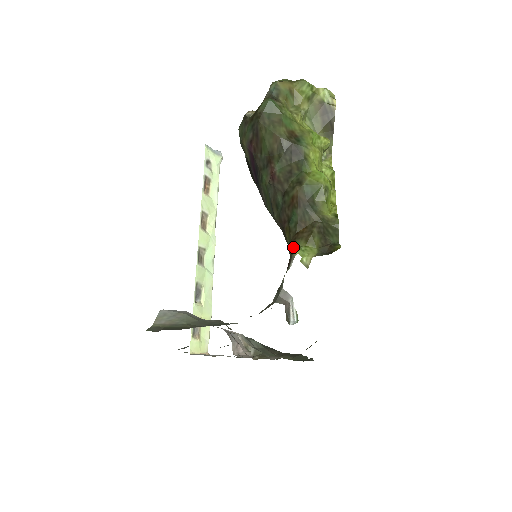
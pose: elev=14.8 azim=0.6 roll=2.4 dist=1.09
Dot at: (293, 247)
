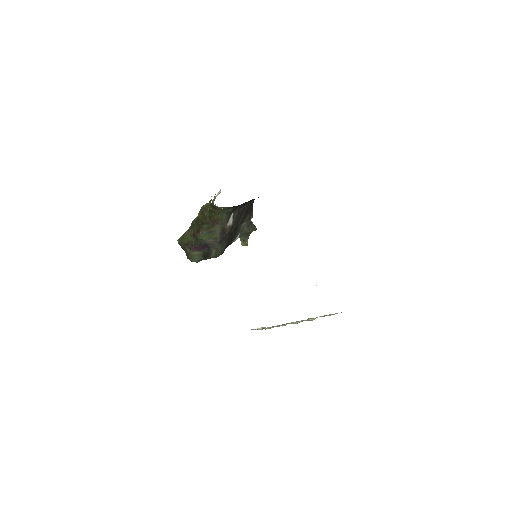
Dot at: (210, 208)
